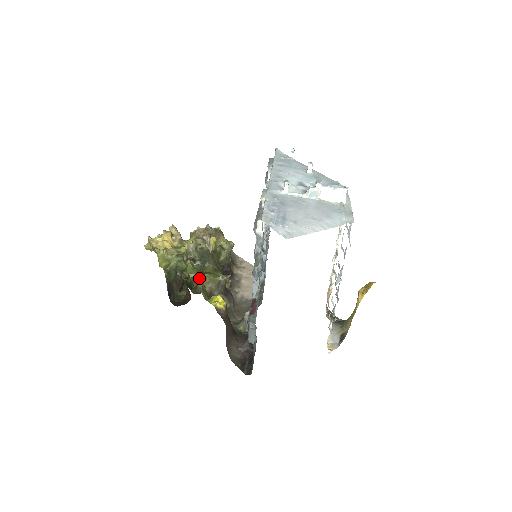
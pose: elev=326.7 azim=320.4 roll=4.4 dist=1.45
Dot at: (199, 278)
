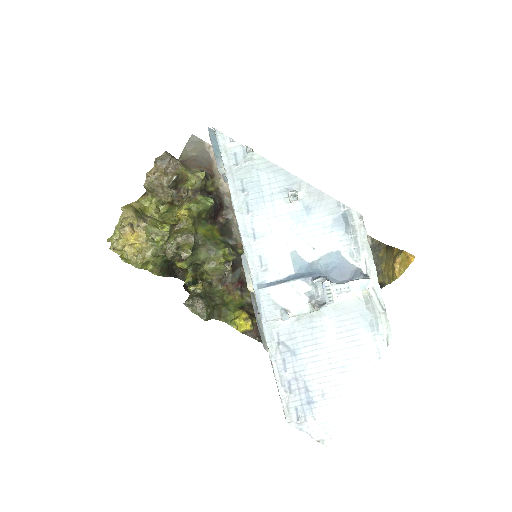
Dot at: (210, 317)
